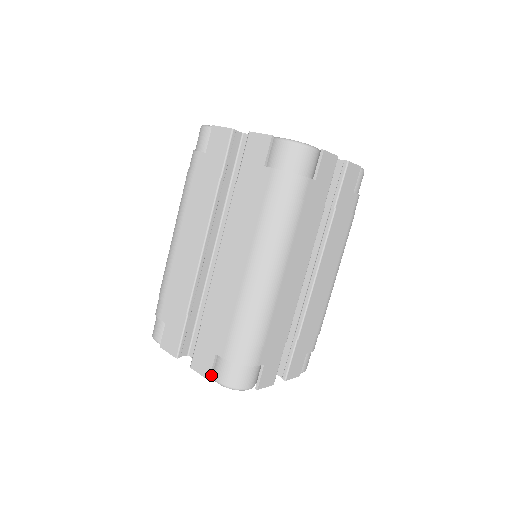
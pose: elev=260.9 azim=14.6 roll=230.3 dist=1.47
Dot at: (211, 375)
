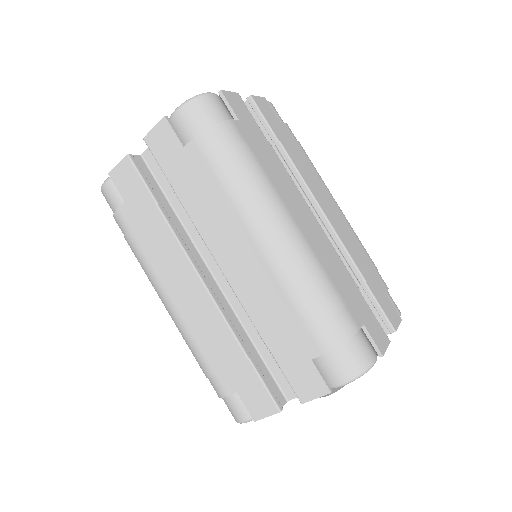
Dot at: (328, 386)
